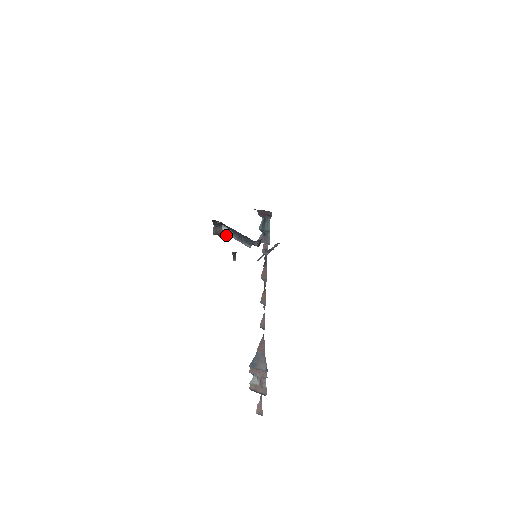
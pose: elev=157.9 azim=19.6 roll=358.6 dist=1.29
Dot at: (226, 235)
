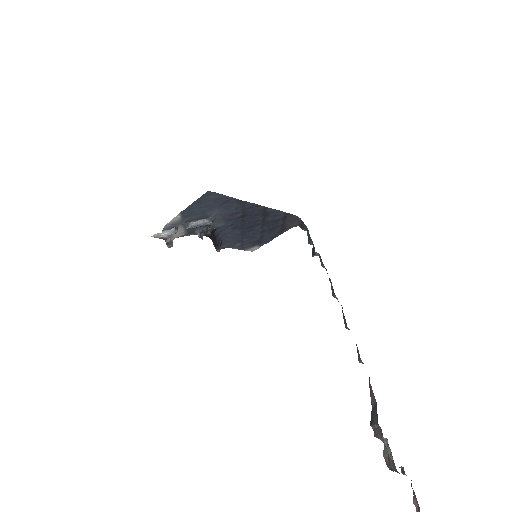
Dot at: (213, 244)
